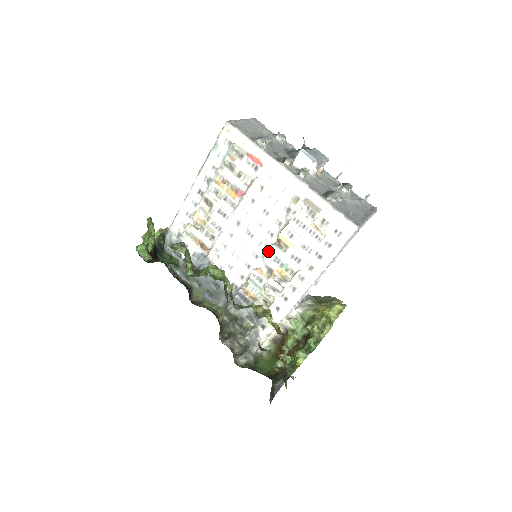
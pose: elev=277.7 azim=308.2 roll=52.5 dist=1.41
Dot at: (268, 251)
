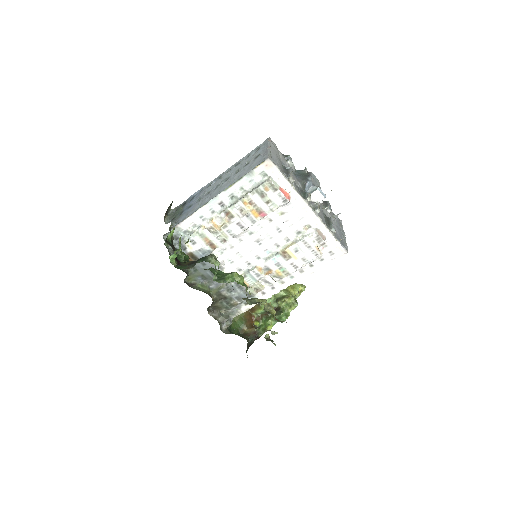
Dot at: (273, 258)
